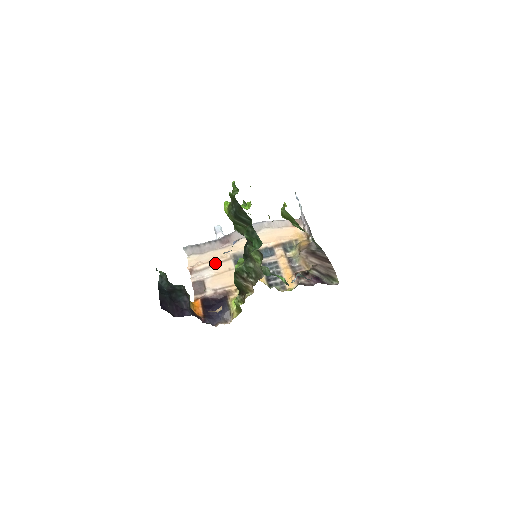
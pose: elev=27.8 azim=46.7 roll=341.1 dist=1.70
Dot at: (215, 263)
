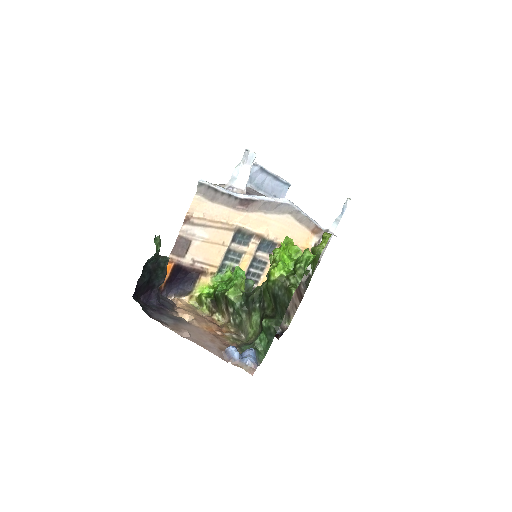
Dot at: (216, 226)
